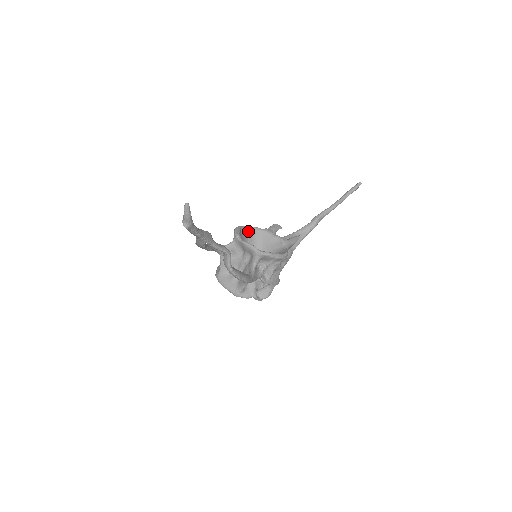
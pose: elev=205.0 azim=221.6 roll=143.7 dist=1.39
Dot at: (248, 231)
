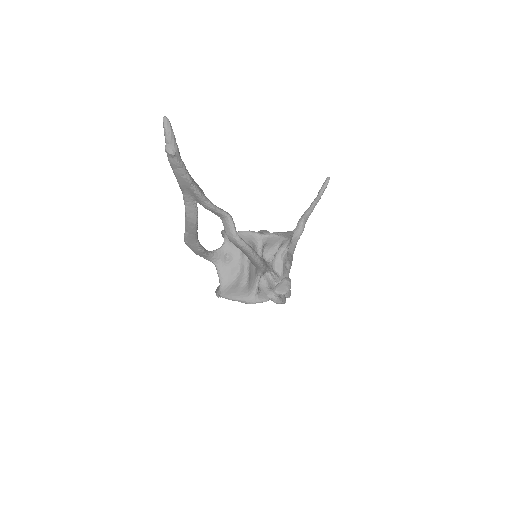
Dot at: occluded
